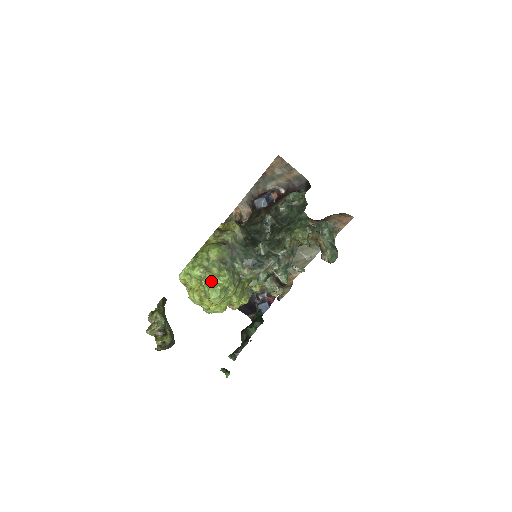
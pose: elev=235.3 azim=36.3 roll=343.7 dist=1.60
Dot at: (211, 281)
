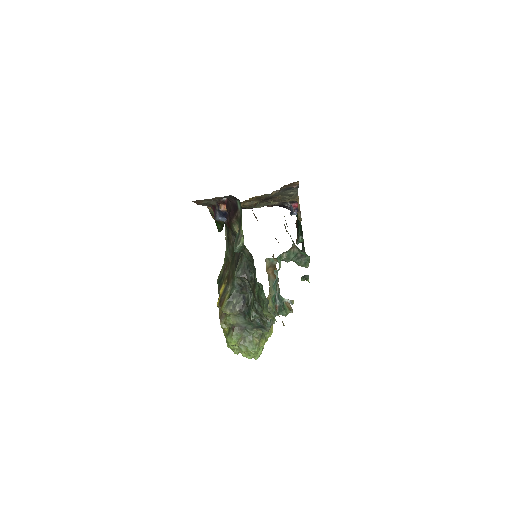
Dot at: occluded
